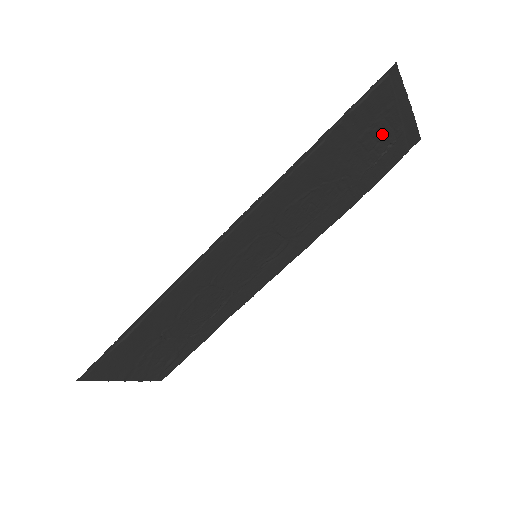
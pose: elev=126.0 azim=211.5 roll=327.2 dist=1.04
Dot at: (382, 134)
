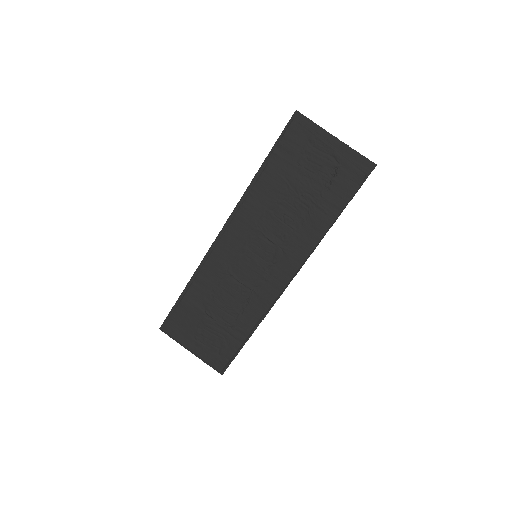
Dot at: (320, 159)
